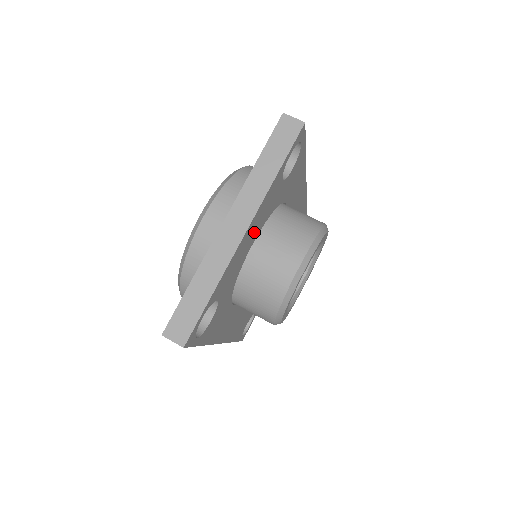
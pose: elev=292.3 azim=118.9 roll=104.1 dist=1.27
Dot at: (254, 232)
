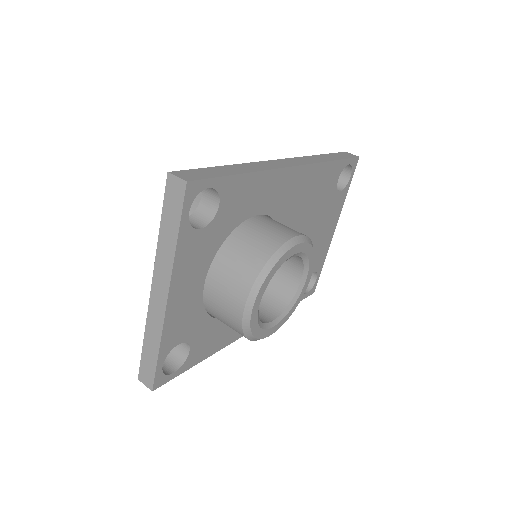
Dot at: (192, 282)
